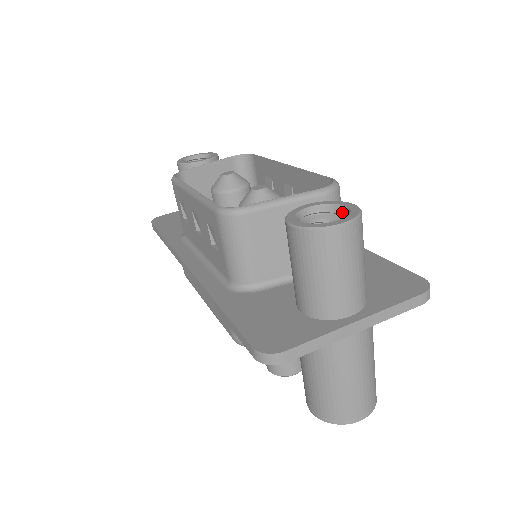
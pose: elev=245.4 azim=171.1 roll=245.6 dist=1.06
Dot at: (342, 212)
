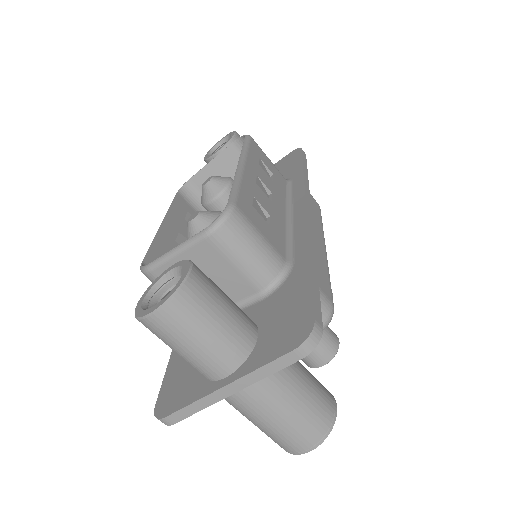
Dot at: occluded
